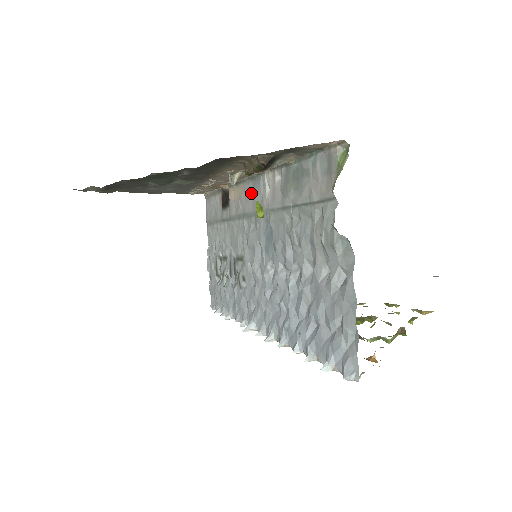
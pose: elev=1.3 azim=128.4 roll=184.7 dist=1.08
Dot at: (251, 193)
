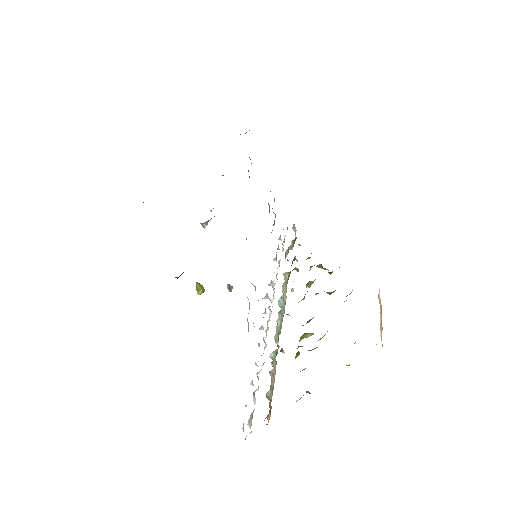
Dot at: occluded
